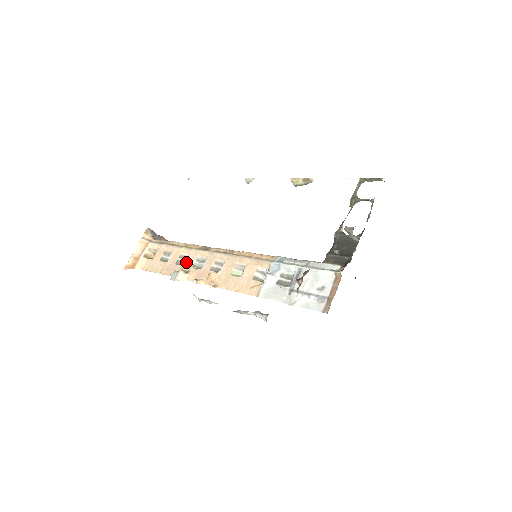
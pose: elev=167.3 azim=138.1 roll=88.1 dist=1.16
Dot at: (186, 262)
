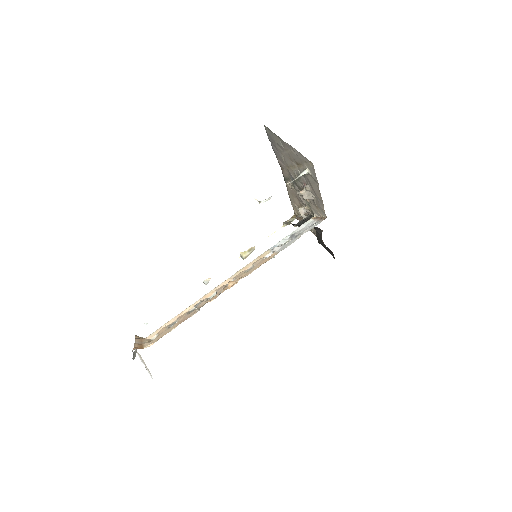
Dot at: (198, 306)
